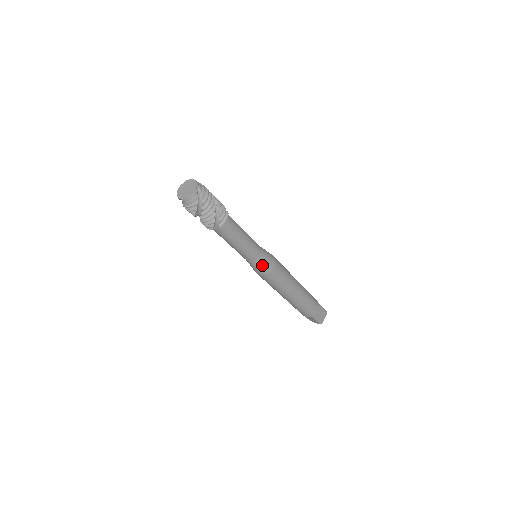
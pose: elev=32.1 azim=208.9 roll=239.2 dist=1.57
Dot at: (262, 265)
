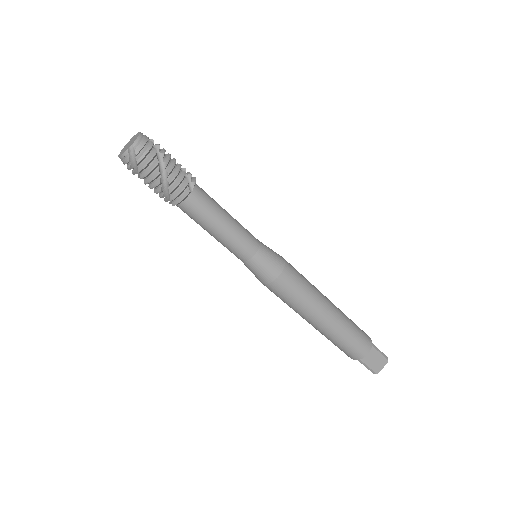
Dot at: (271, 253)
